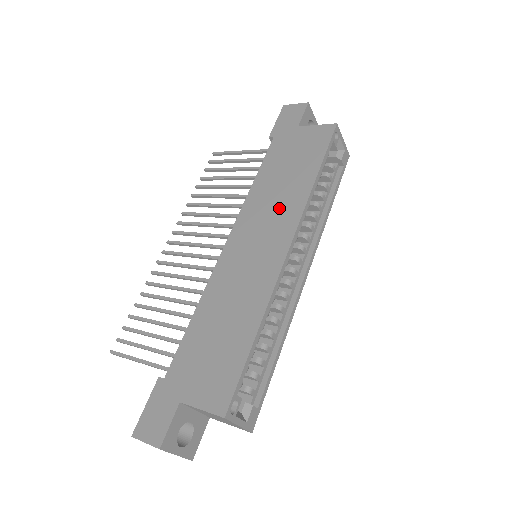
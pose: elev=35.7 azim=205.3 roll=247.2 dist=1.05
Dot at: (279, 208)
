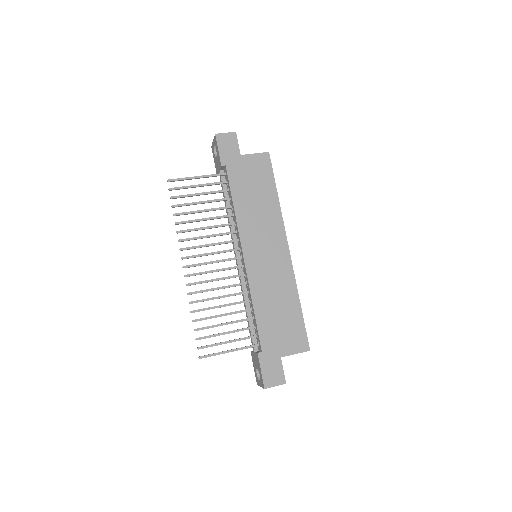
Dot at: (266, 224)
